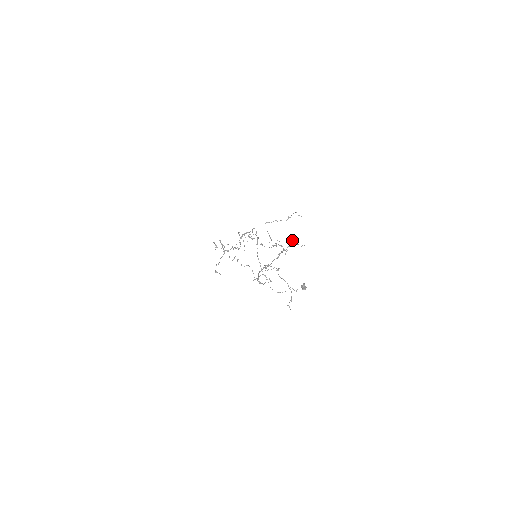
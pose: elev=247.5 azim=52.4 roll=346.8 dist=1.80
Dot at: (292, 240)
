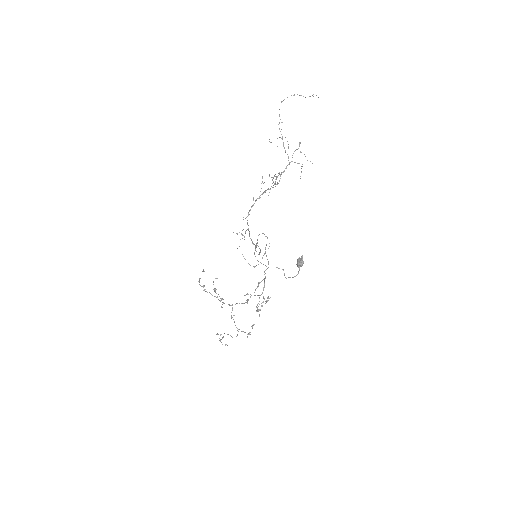
Dot at: (301, 166)
